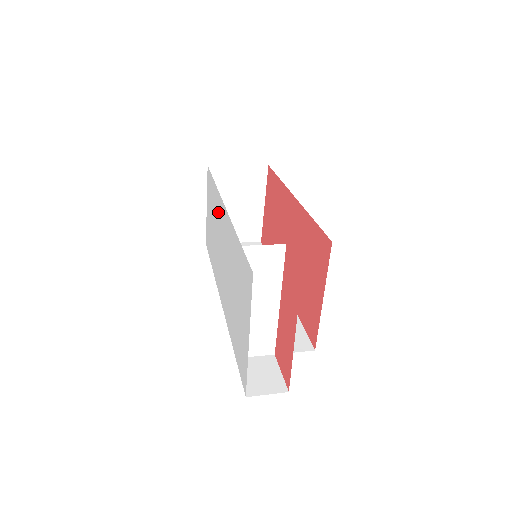
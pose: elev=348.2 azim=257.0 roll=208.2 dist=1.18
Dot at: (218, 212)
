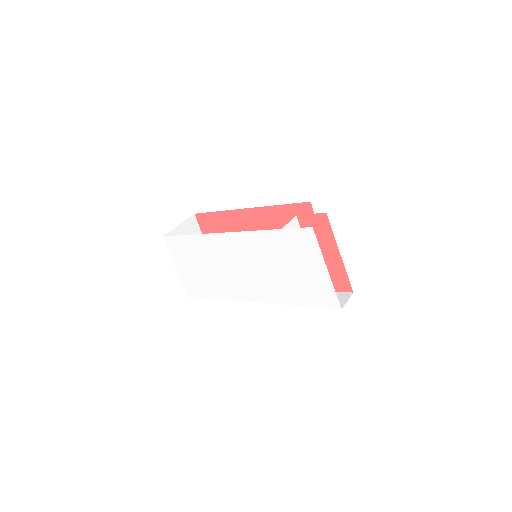
Dot at: (214, 248)
